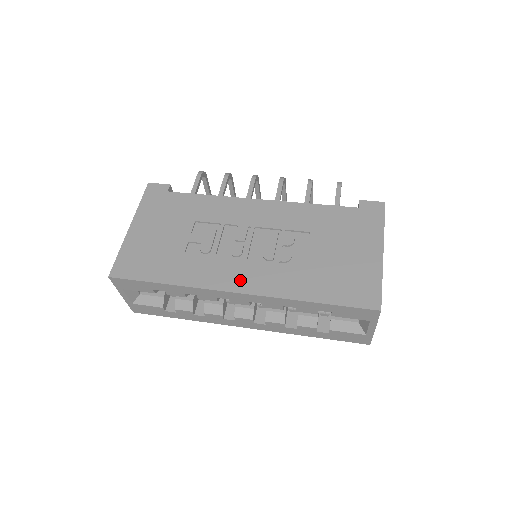
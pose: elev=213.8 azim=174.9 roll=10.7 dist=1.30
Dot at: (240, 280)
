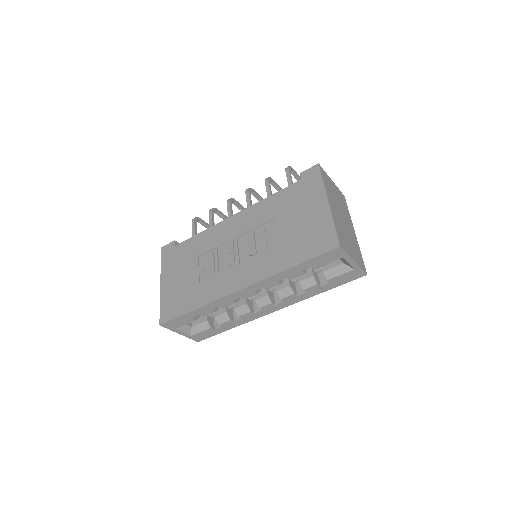
Dot at: (239, 280)
